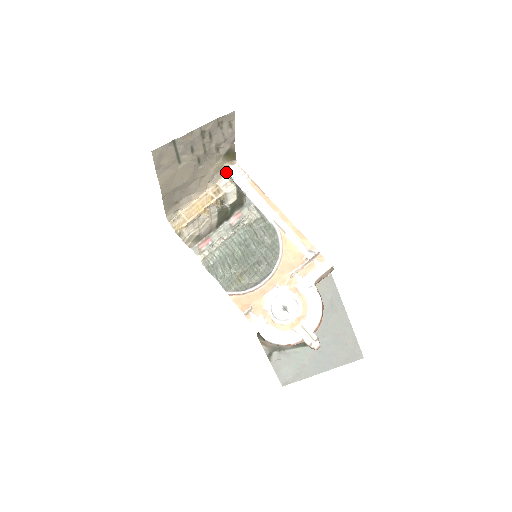
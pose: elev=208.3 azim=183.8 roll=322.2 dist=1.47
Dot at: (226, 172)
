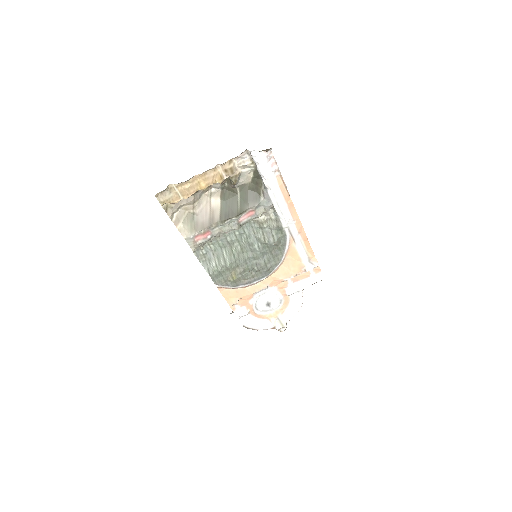
Dot at: (252, 154)
